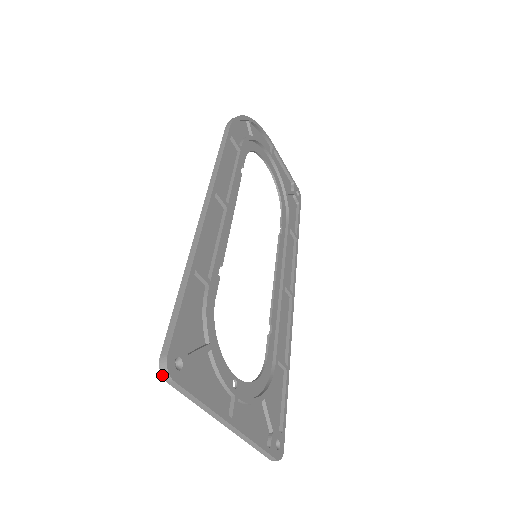
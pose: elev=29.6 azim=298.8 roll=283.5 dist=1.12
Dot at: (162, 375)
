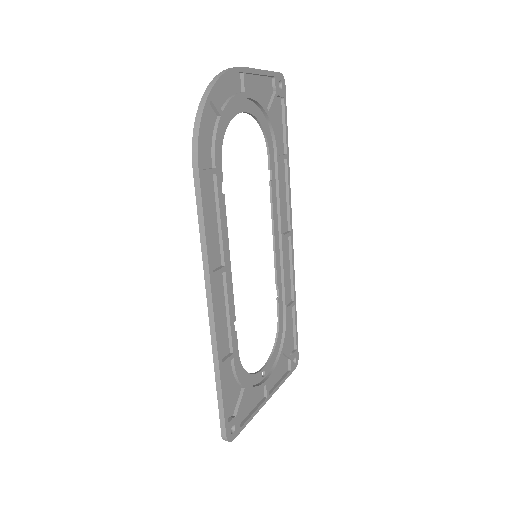
Dot at: occluded
